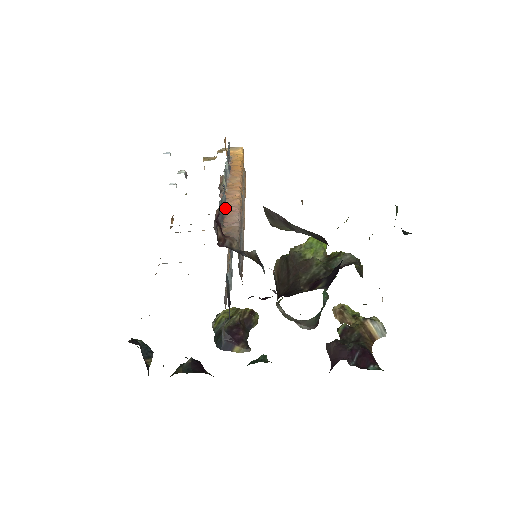
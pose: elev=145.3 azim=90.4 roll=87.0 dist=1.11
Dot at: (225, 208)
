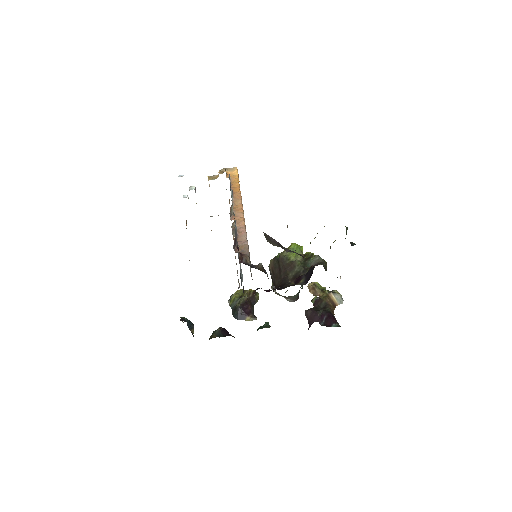
Dot at: occluded
